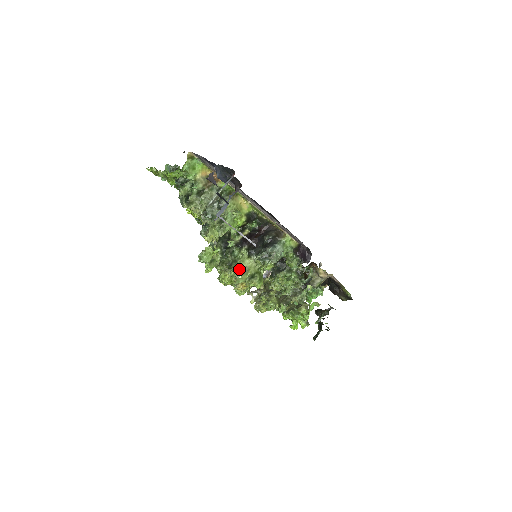
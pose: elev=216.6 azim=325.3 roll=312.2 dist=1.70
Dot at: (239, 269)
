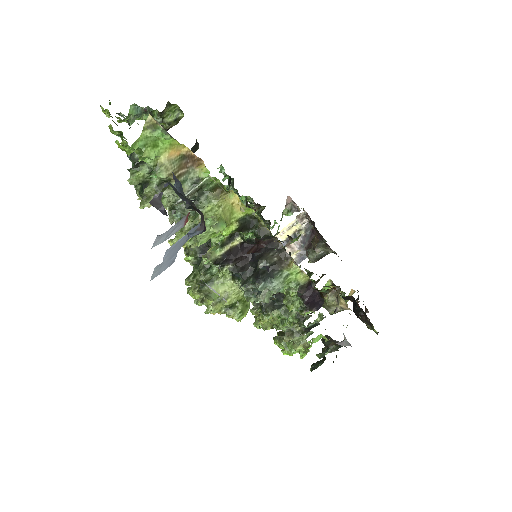
Dot at: (210, 300)
